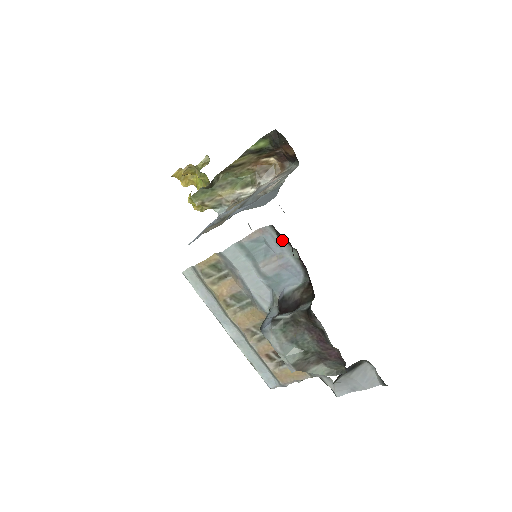
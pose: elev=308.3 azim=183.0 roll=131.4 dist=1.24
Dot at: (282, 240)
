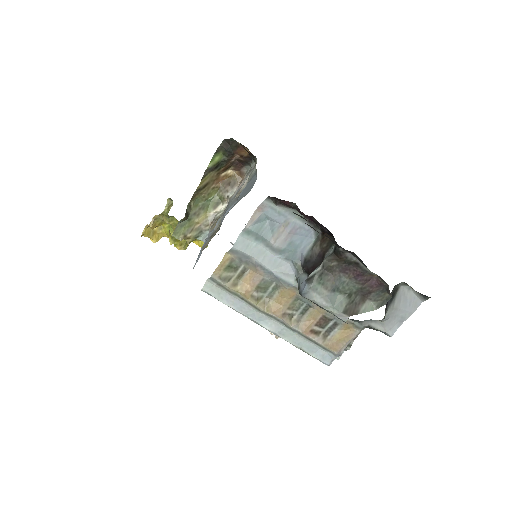
Dot at: (282, 207)
